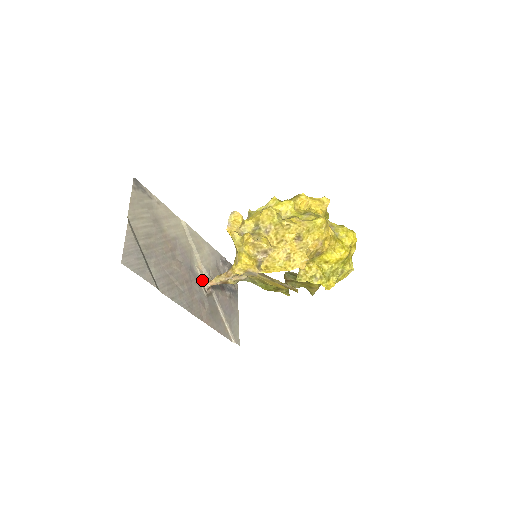
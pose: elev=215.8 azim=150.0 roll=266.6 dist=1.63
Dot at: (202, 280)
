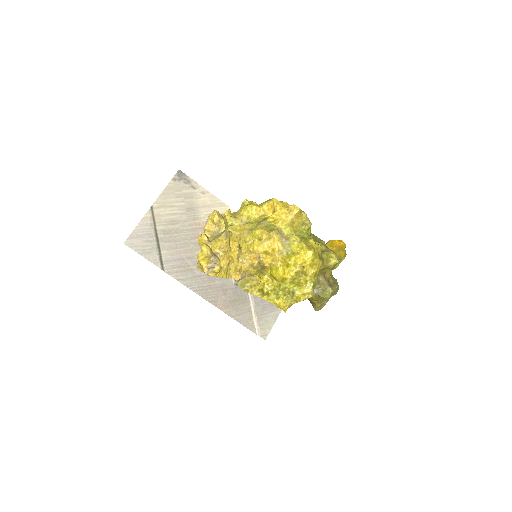
Dot at: occluded
